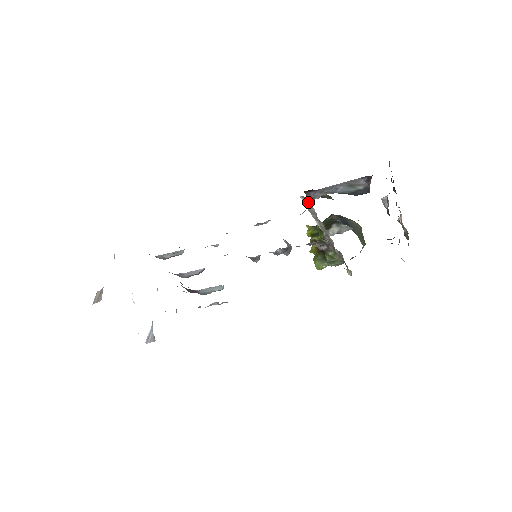
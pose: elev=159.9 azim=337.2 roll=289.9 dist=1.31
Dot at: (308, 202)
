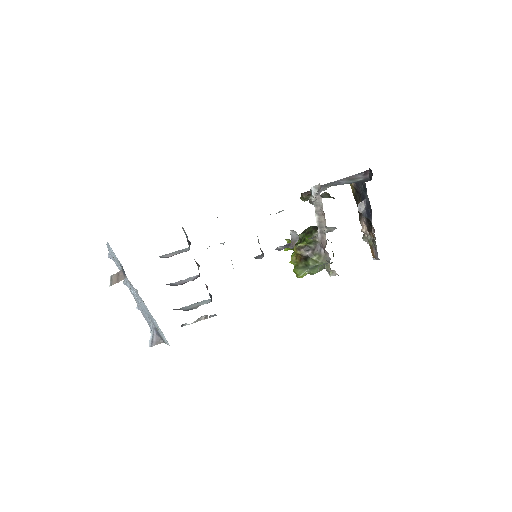
Dot at: (313, 196)
